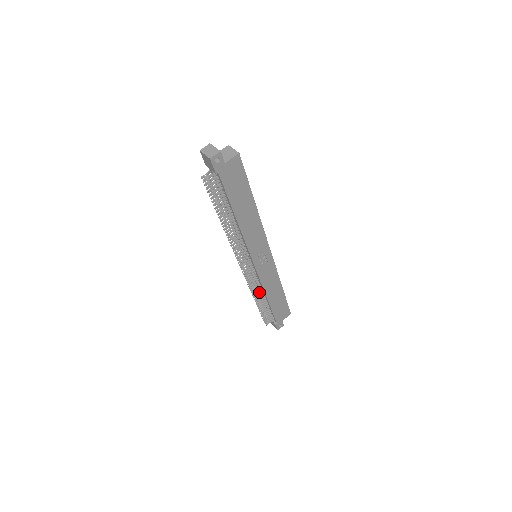
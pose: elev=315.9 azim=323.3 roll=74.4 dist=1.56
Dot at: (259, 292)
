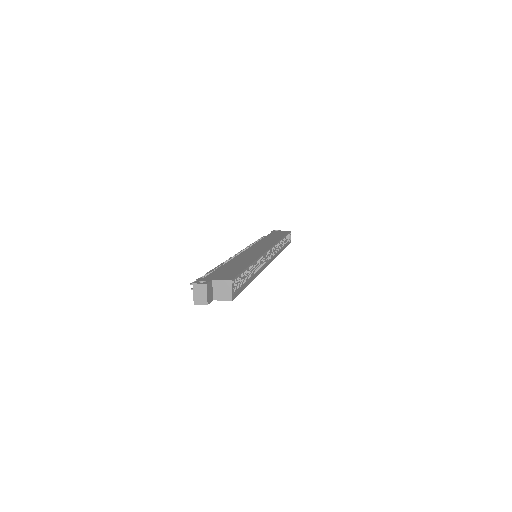
Dot at: occluded
